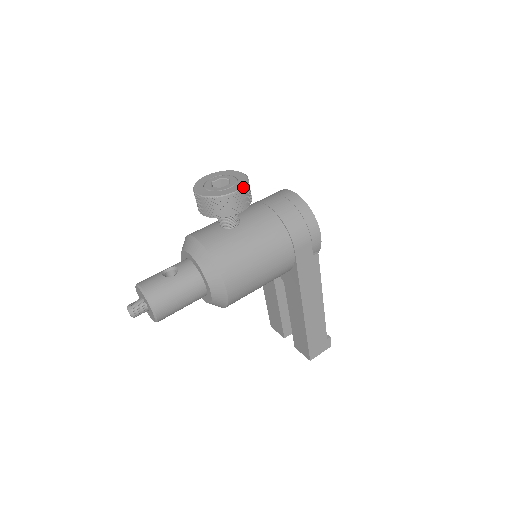
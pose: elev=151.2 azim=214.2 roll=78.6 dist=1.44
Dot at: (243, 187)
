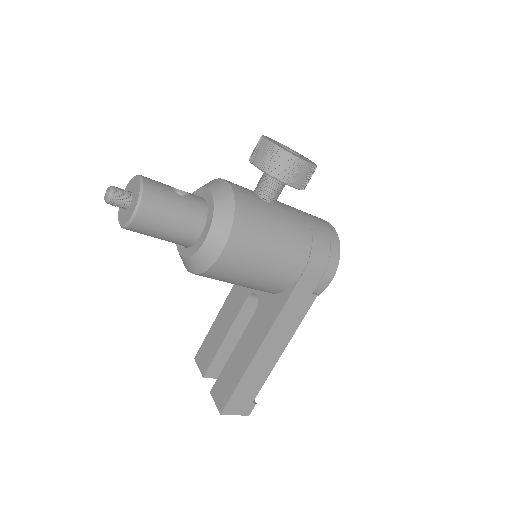
Dot at: (313, 165)
